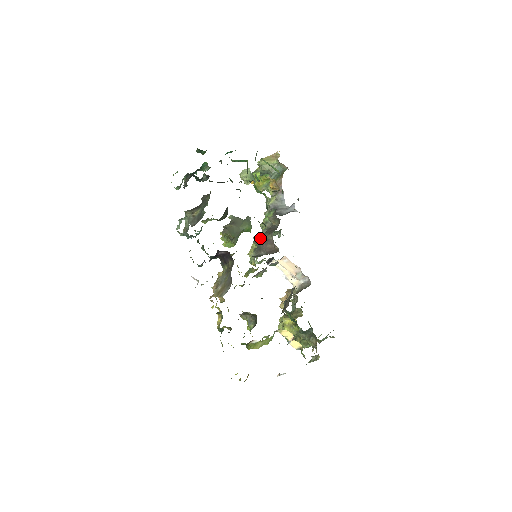
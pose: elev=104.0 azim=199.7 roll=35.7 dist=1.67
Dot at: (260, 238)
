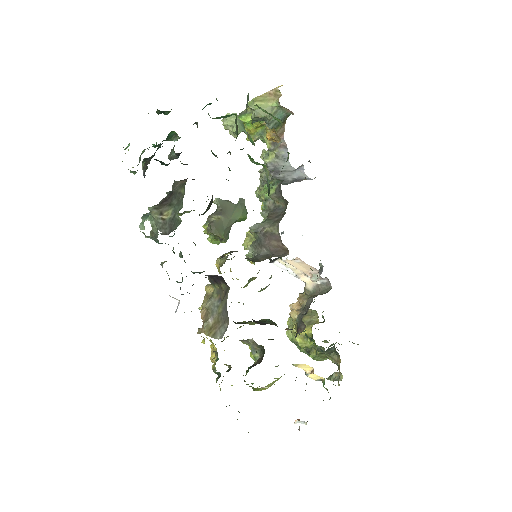
Dot at: (260, 229)
